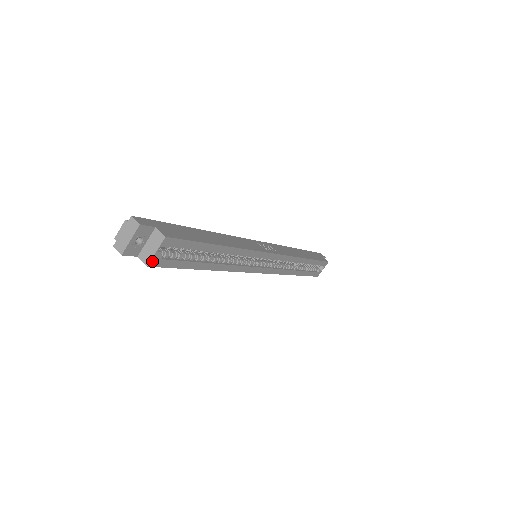
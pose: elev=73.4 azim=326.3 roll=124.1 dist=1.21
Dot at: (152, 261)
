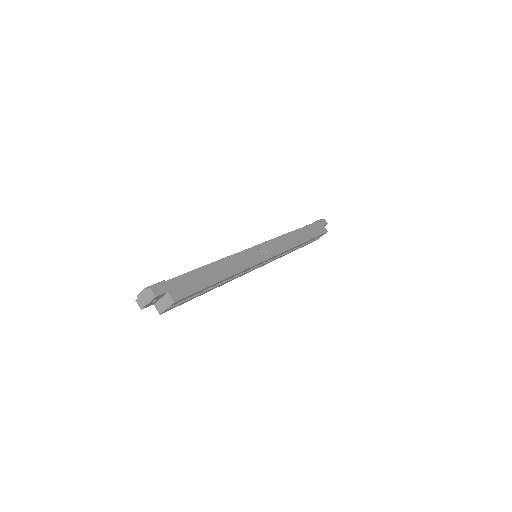
Dot at: (164, 312)
